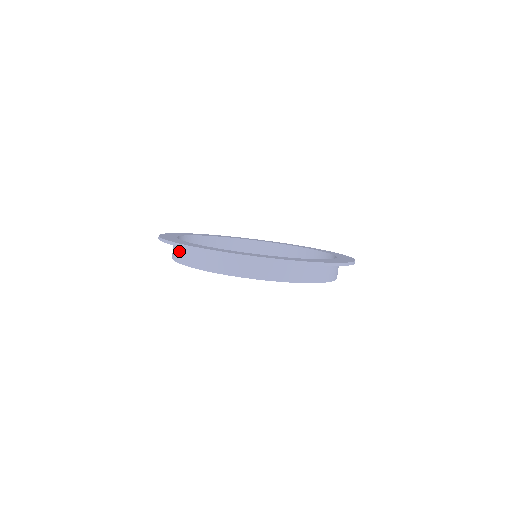
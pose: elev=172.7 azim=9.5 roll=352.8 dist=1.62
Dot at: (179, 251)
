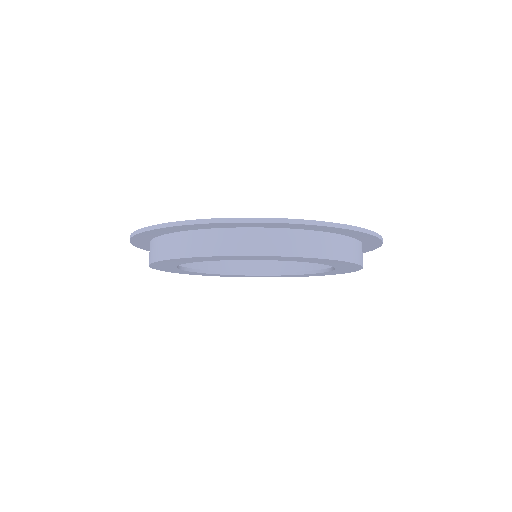
Dot at: (179, 242)
